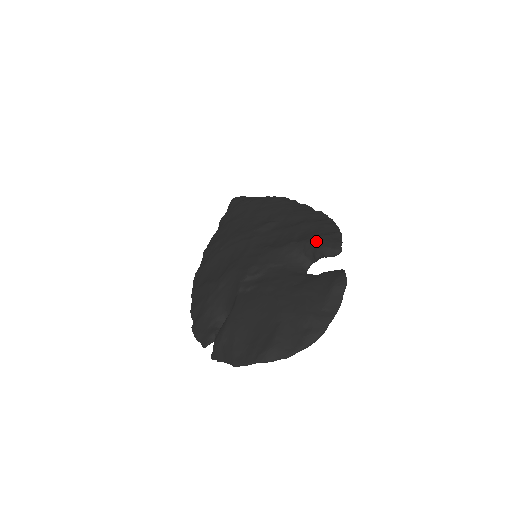
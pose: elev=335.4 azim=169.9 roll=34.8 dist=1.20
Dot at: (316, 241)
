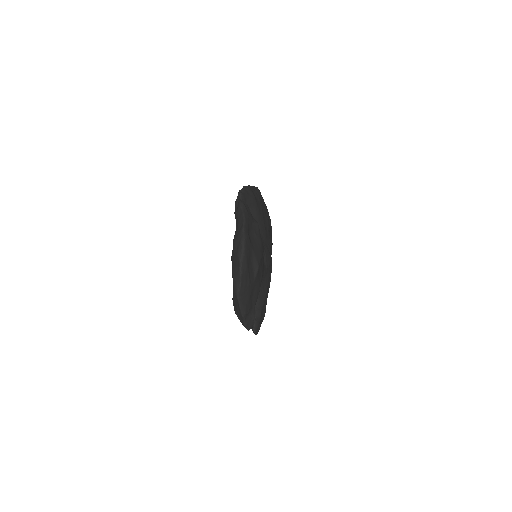
Dot at: occluded
